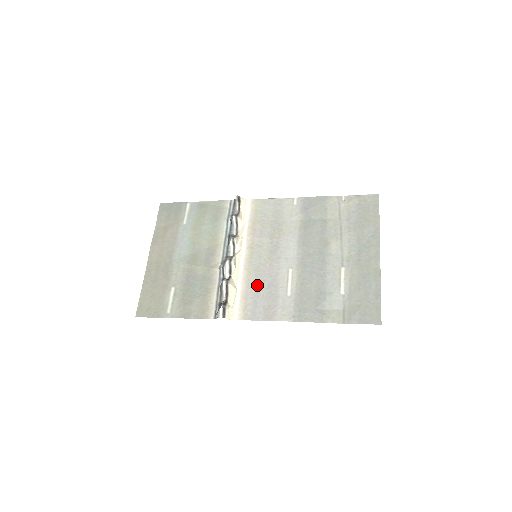
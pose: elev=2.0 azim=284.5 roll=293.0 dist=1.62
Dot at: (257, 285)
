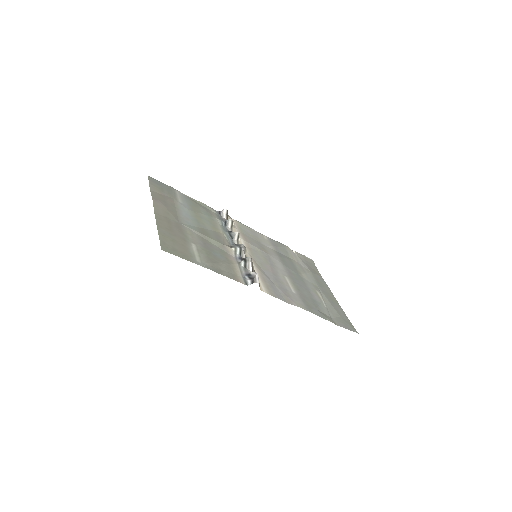
Dot at: (268, 276)
